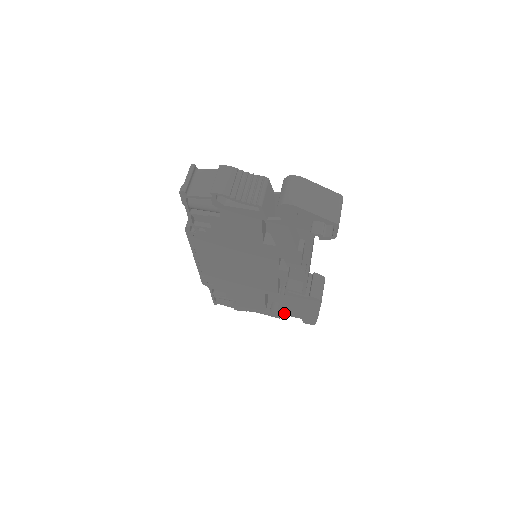
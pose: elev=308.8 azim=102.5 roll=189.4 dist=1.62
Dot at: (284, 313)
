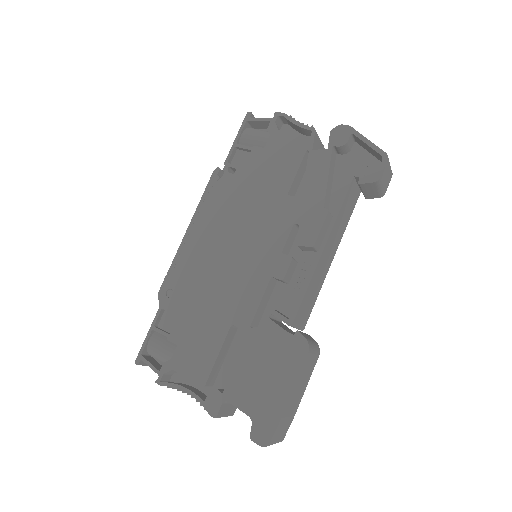
Dot at: (231, 395)
